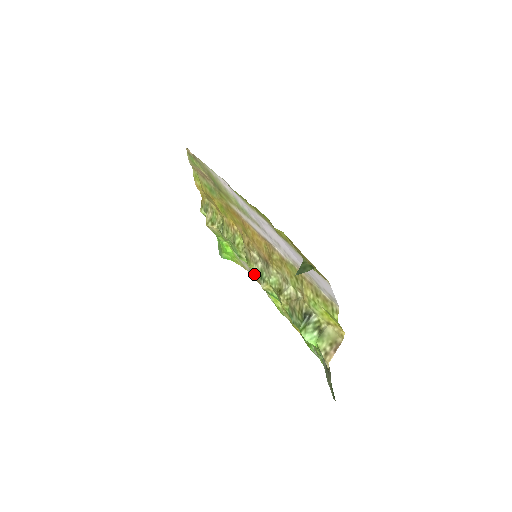
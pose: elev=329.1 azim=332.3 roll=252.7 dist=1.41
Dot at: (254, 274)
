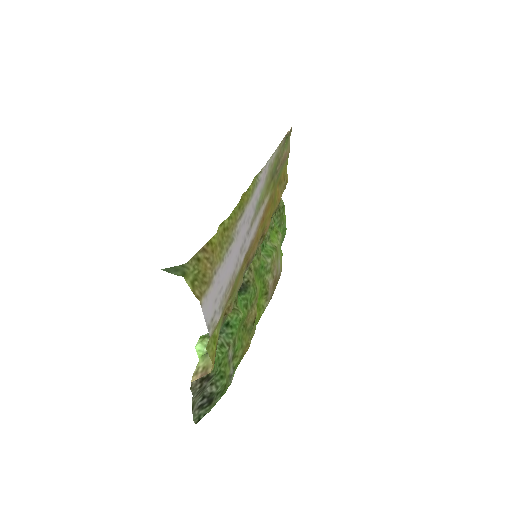
Dot at: (277, 278)
